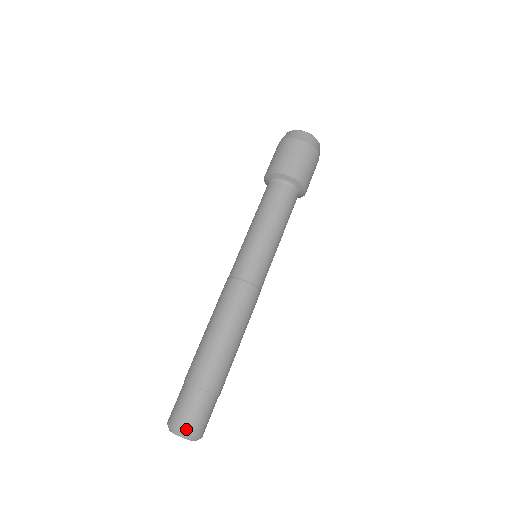
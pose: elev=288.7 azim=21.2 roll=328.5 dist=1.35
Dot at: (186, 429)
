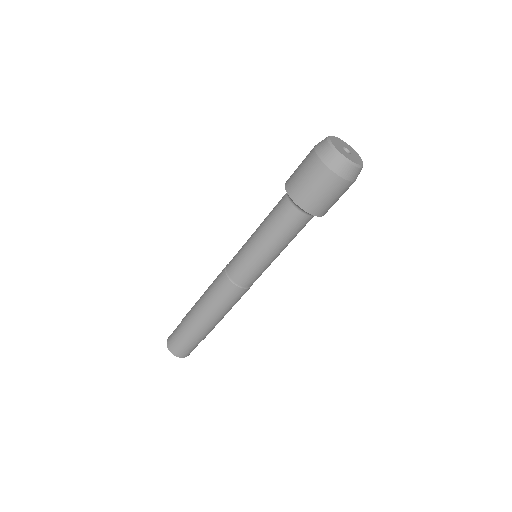
Dot at: (177, 355)
